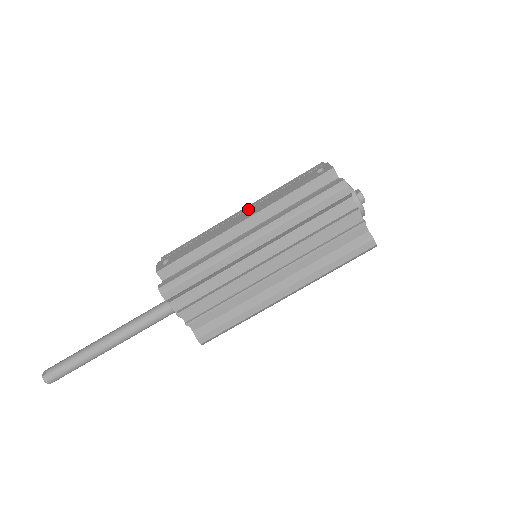
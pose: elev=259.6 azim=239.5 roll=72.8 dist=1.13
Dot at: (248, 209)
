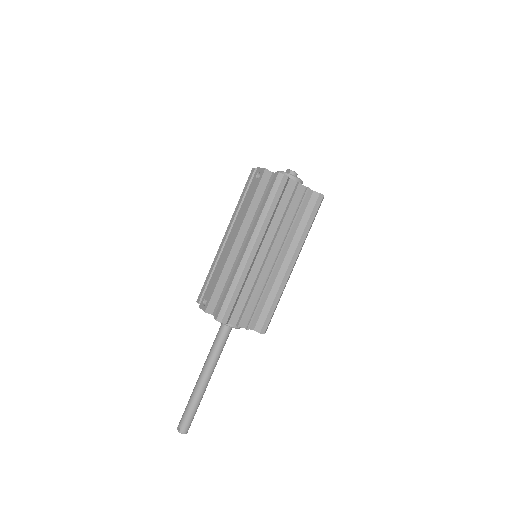
Dot at: (231, 231)
